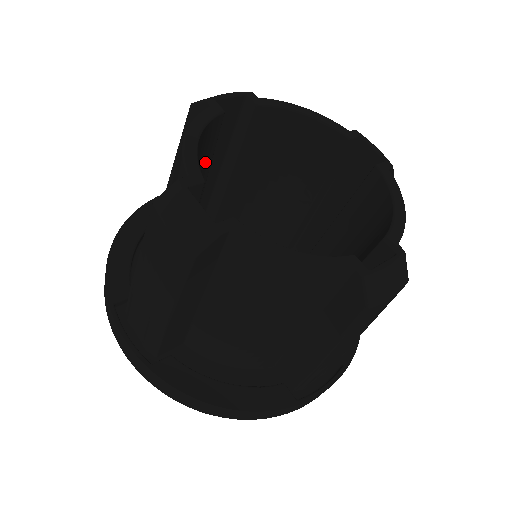
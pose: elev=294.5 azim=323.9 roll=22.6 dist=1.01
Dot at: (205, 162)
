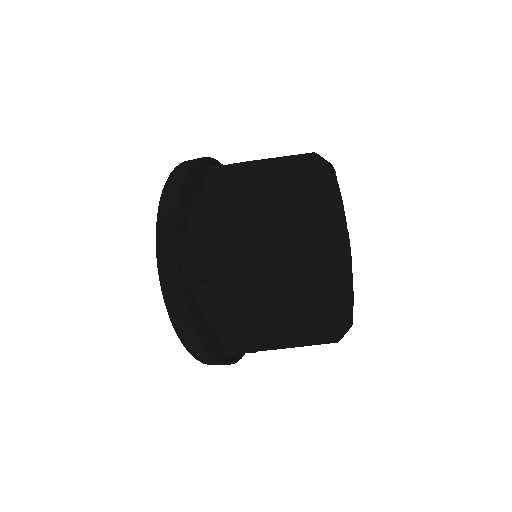
Dot at: occluded
